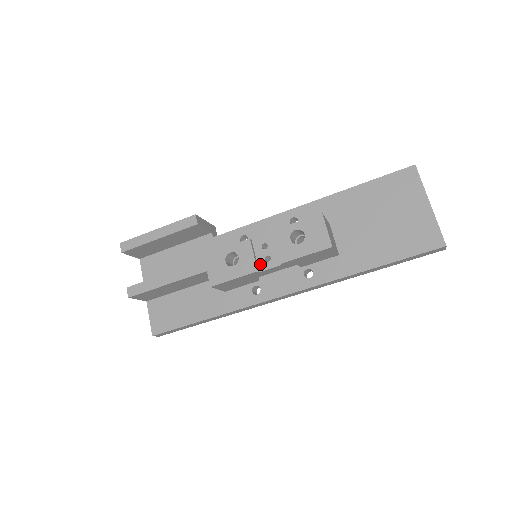
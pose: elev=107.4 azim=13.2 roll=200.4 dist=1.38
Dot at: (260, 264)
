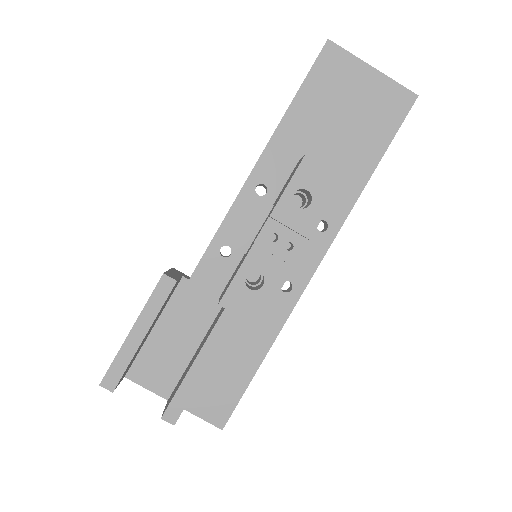
Dot at: (286, 258)
